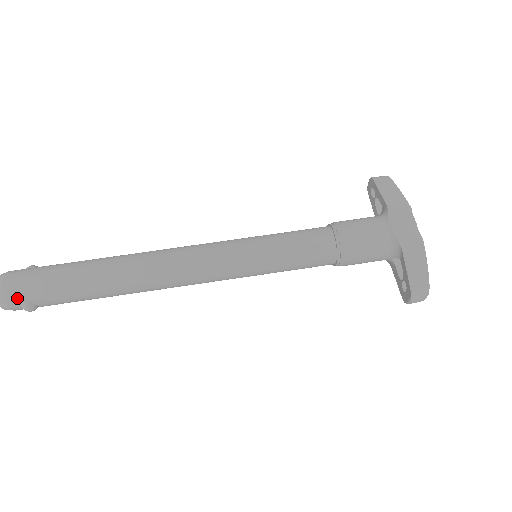
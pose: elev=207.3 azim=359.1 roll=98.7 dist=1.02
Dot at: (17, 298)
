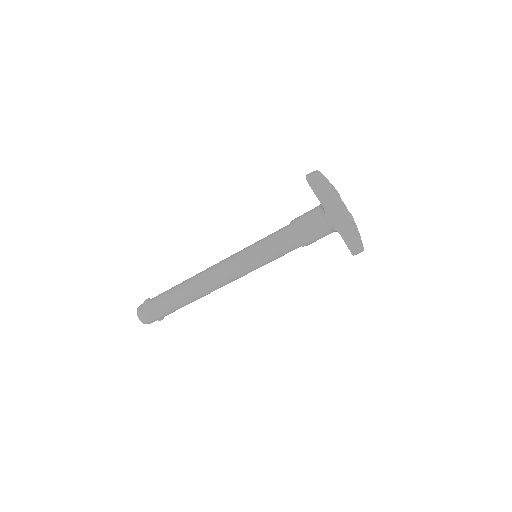
Dot at: (154, 321)
